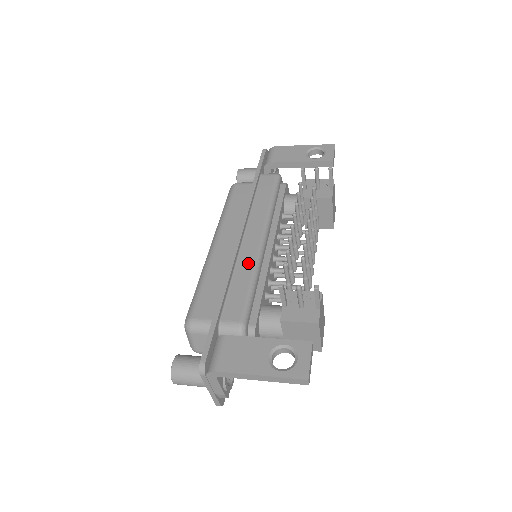
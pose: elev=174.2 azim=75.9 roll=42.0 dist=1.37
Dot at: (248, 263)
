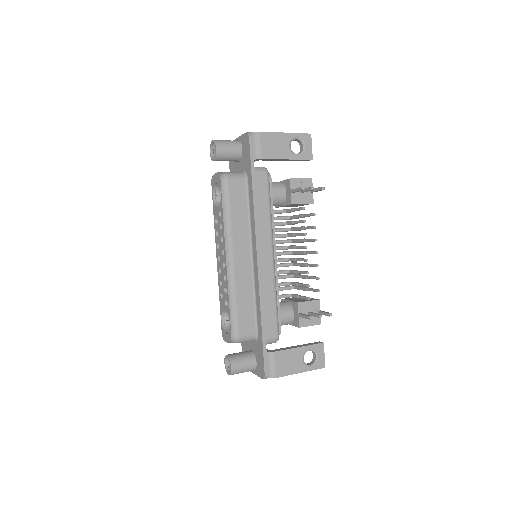
Dot at: (270, 284)
